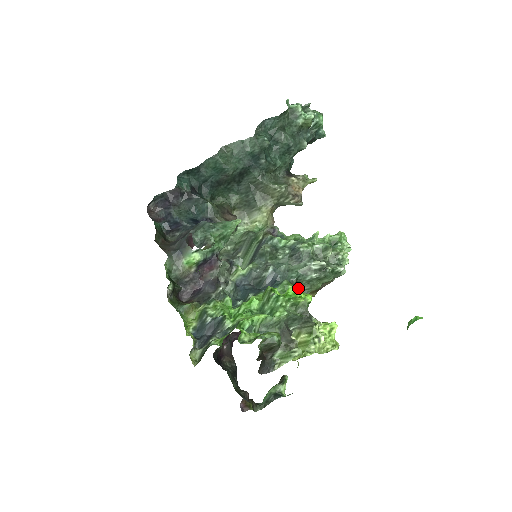
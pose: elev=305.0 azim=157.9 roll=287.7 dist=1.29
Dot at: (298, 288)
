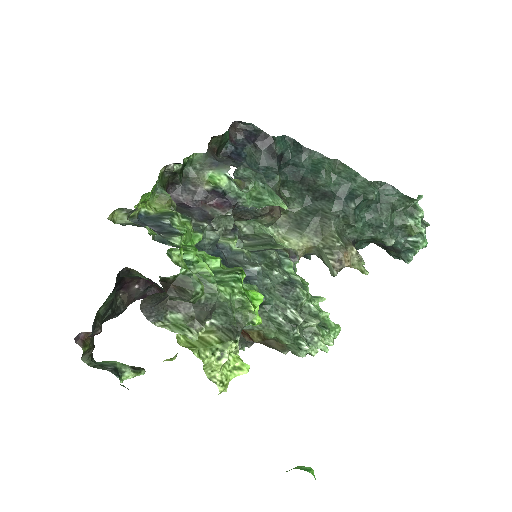
Dot at: (262, 299)
